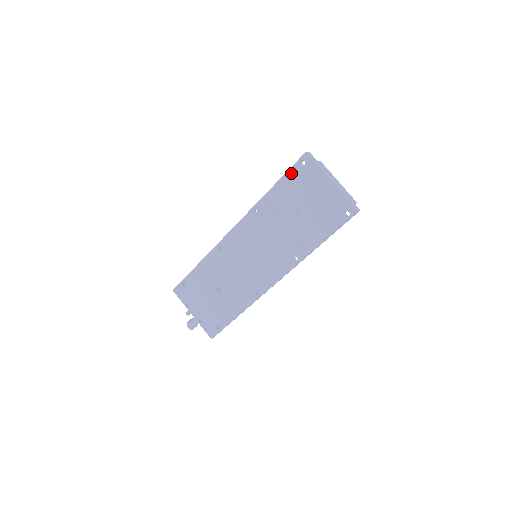
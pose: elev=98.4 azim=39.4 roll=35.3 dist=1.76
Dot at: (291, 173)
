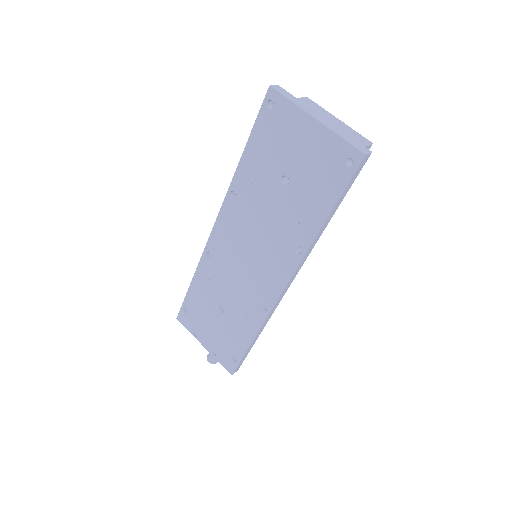
Dot at: (259, 124)
